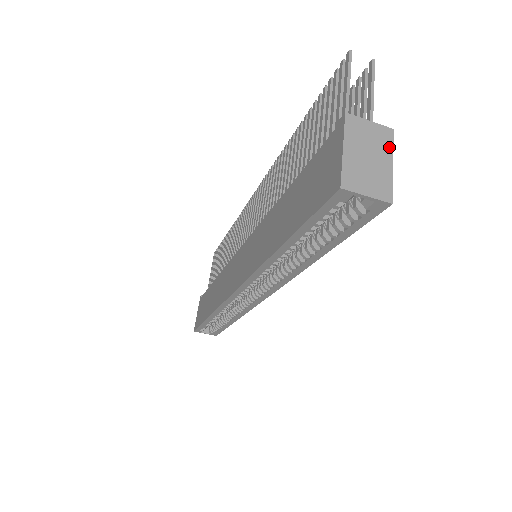
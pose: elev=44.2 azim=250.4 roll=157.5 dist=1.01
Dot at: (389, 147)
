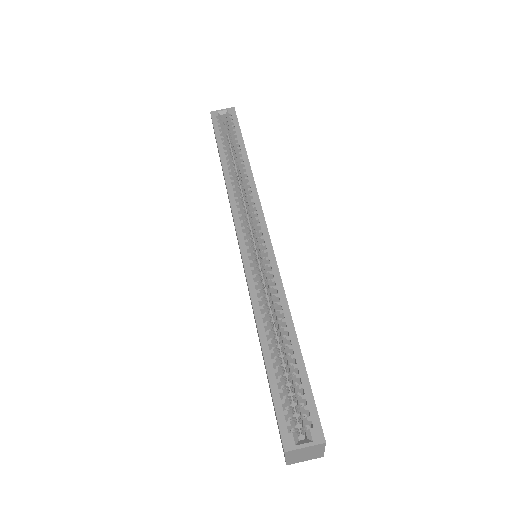
Dot at: occluded
